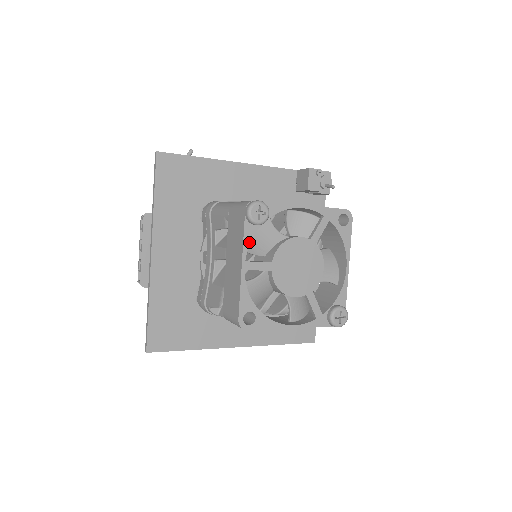
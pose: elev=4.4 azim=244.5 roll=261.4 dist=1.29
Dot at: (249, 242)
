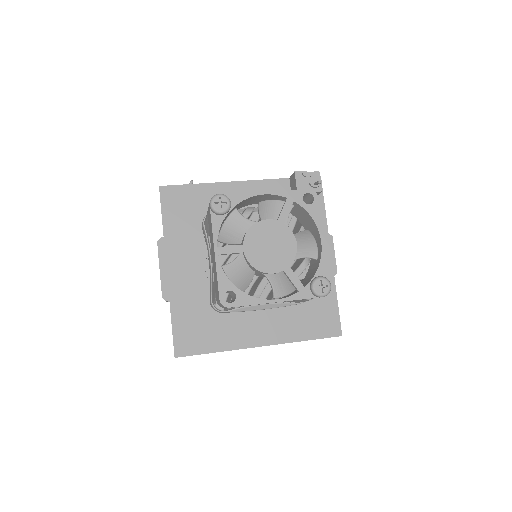
Dot at: (218, 230)
